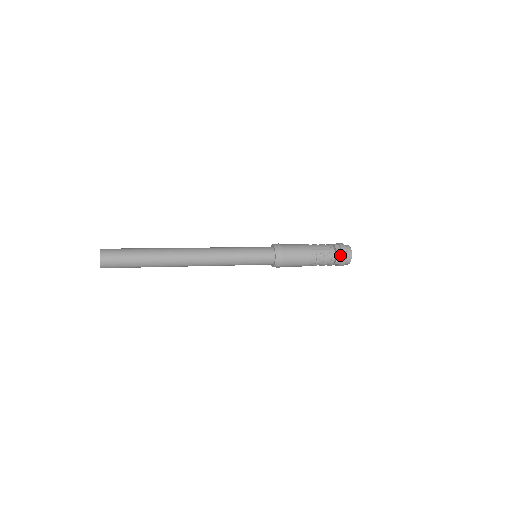
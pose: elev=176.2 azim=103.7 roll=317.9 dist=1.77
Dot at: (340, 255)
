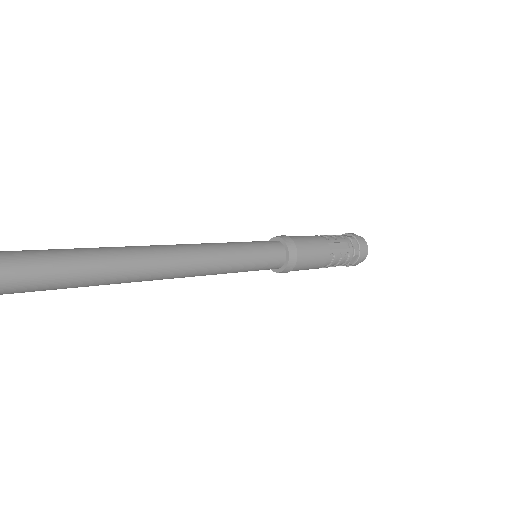
Dot at: (357, 255)
